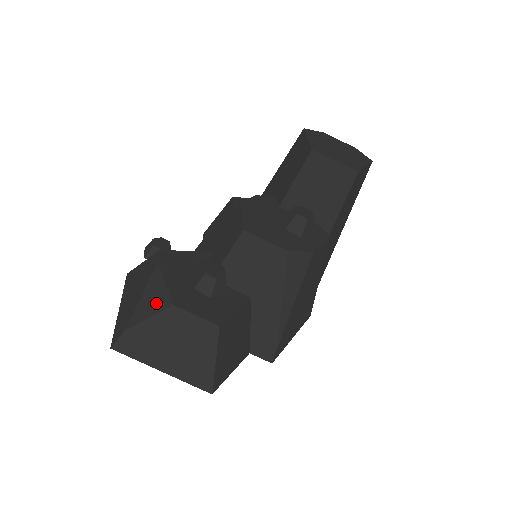
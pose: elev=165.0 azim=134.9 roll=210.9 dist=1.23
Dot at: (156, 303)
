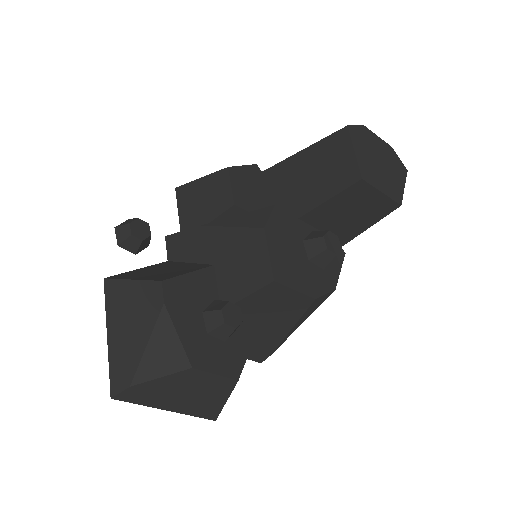
Dot at: (169, 360)
